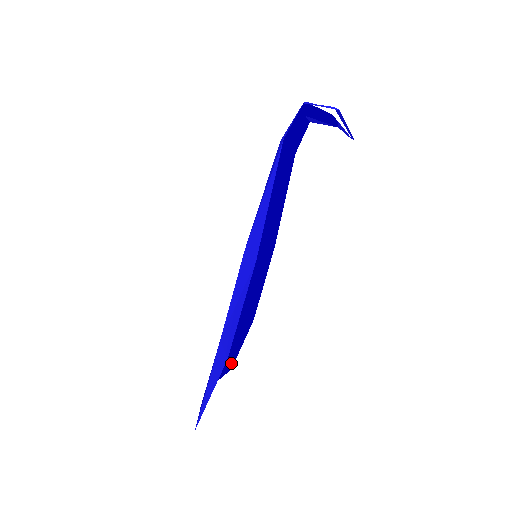
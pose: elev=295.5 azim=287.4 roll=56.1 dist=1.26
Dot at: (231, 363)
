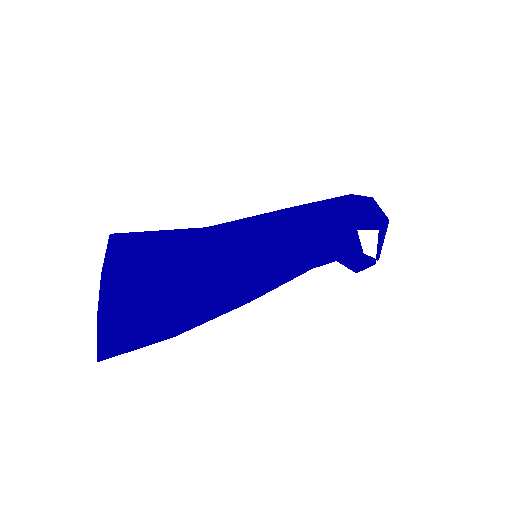
Dot at: (113, 346)
